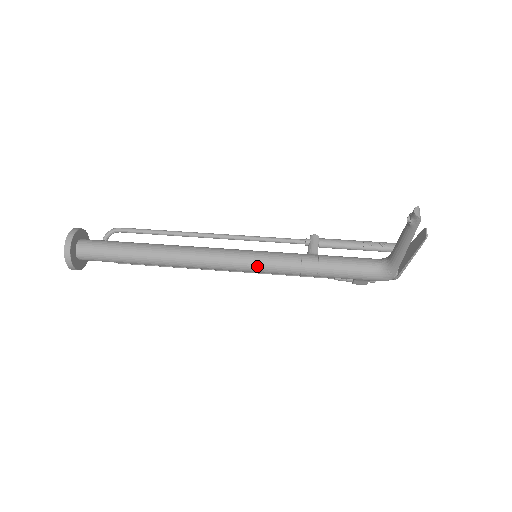
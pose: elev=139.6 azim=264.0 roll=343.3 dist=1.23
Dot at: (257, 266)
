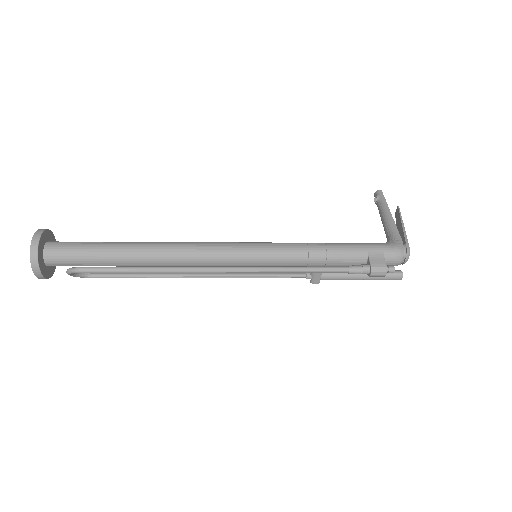
Dot at: (259, 243)
